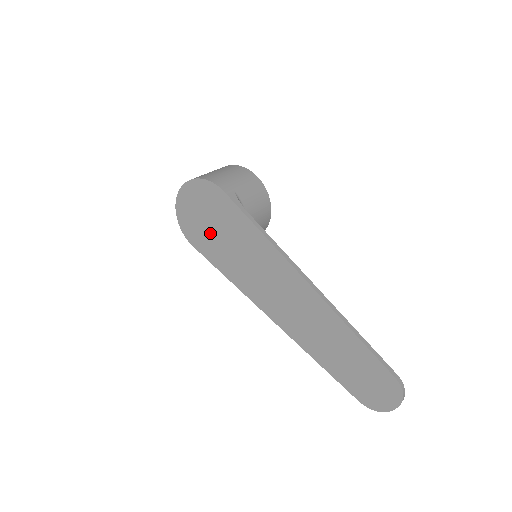
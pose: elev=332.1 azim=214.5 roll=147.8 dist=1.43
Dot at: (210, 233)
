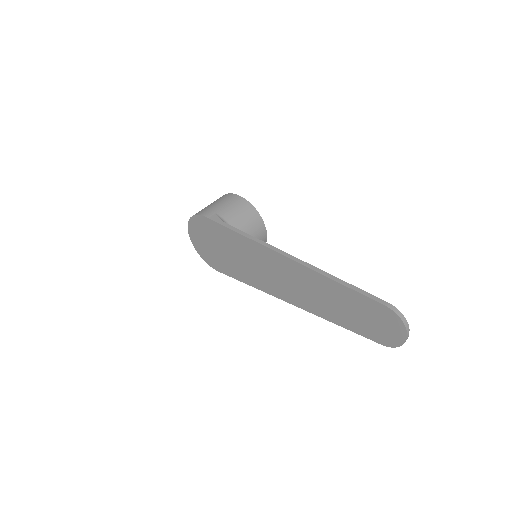
Dot at: (219, 254)
